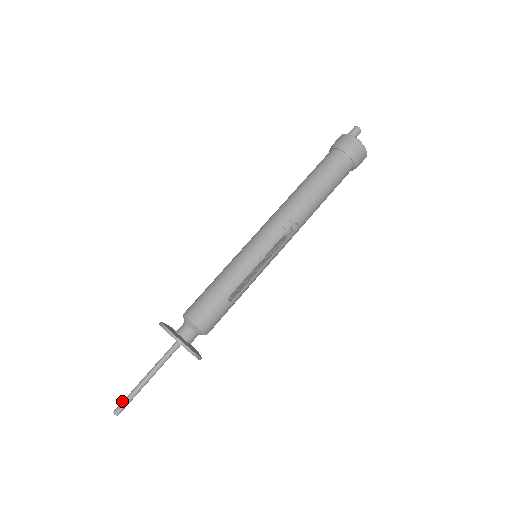
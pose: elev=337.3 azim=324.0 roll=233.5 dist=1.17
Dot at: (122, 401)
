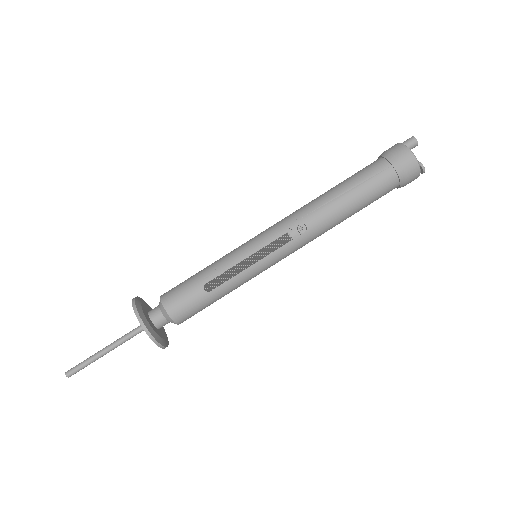
Dot at: (78, 364)
